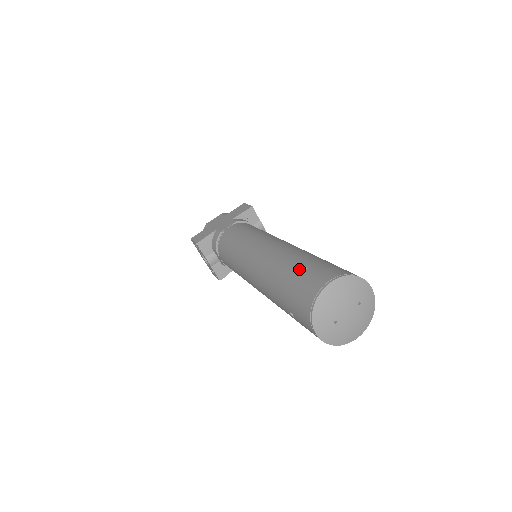
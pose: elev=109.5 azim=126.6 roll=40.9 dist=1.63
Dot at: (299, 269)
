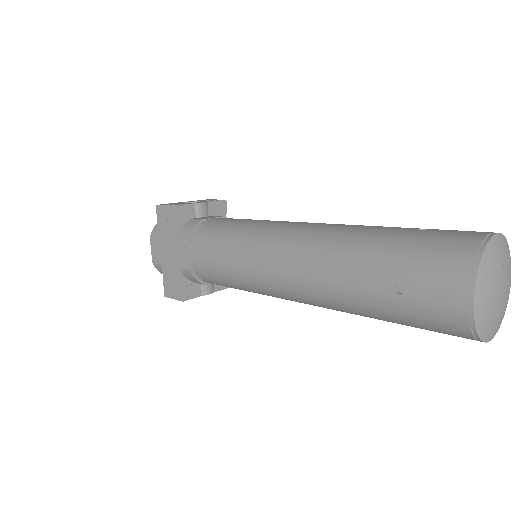
Dot at: (390, 294)
